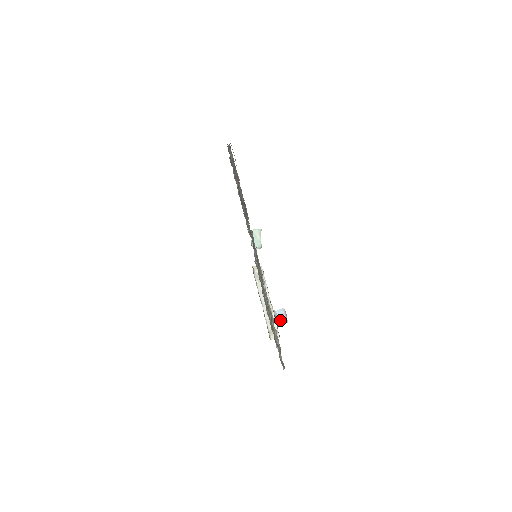
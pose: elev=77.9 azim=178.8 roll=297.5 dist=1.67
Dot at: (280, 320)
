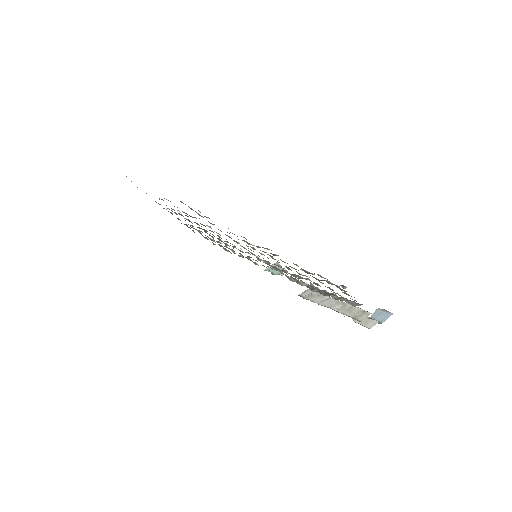
Dot at: (382, 319)
